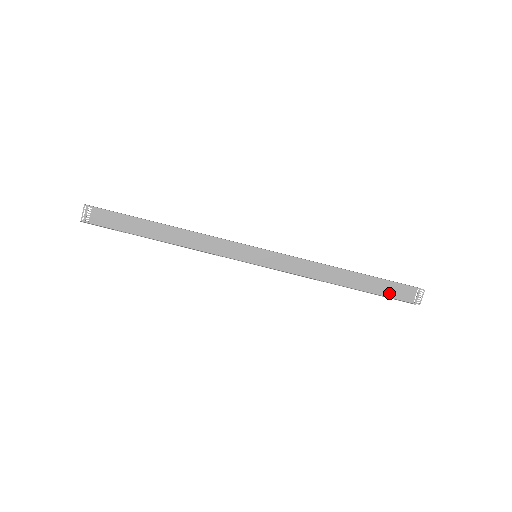
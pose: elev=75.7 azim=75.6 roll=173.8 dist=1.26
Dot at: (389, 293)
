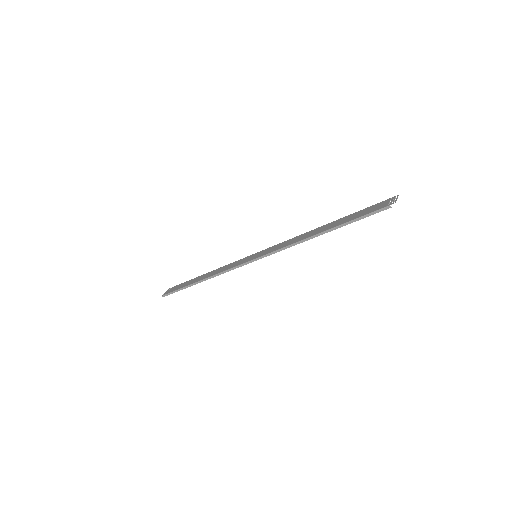
Dot at: (364, 211)
